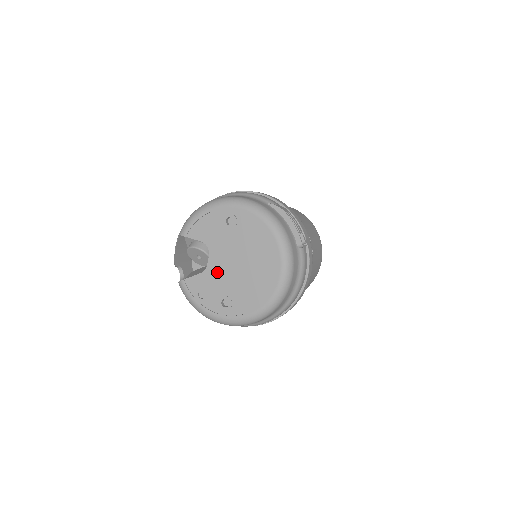
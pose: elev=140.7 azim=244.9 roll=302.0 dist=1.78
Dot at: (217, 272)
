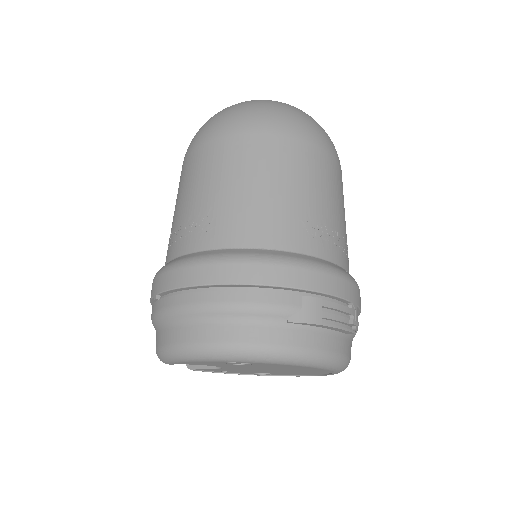
Dot at: occluded
